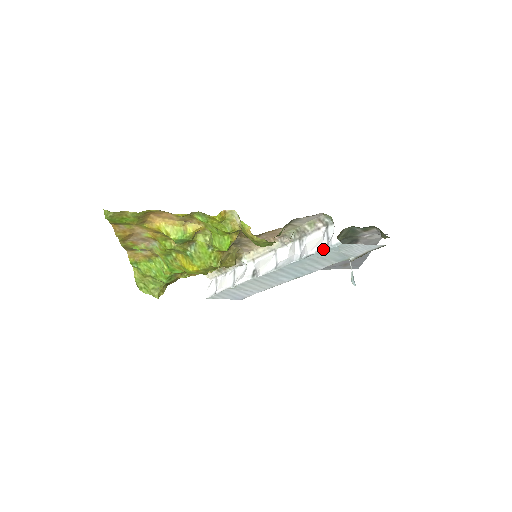
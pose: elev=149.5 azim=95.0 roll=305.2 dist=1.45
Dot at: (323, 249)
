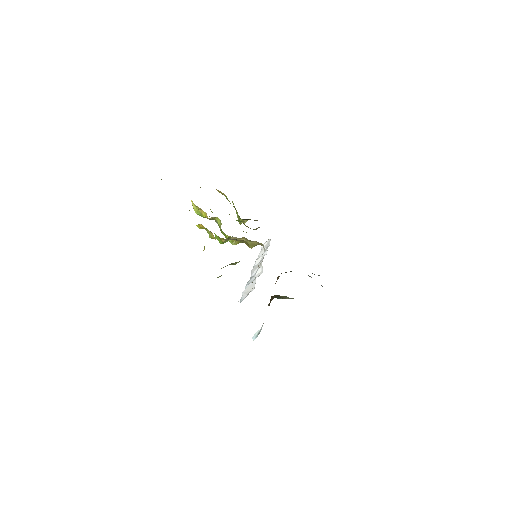
Dot at: (240, 300)
